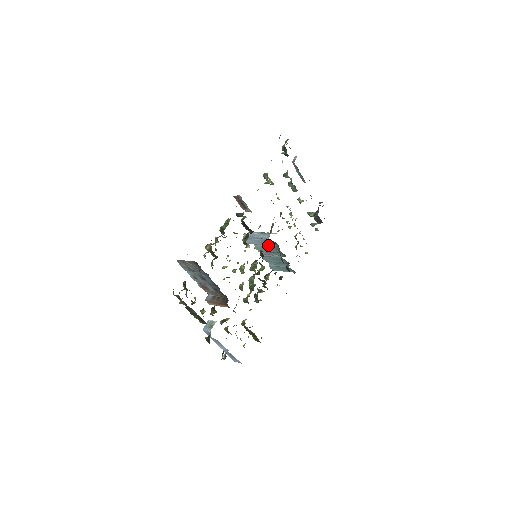
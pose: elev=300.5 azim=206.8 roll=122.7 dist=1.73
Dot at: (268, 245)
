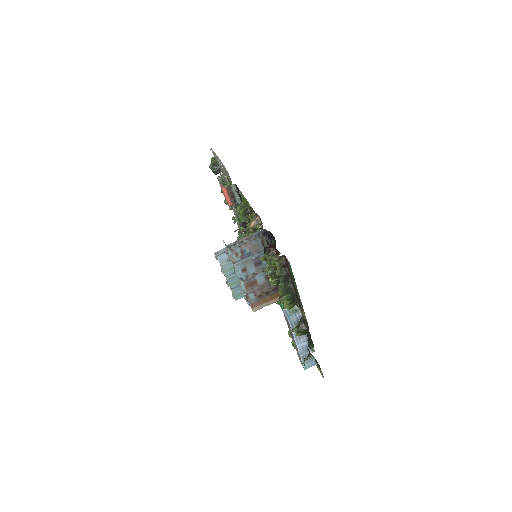
Dot at: occluded
